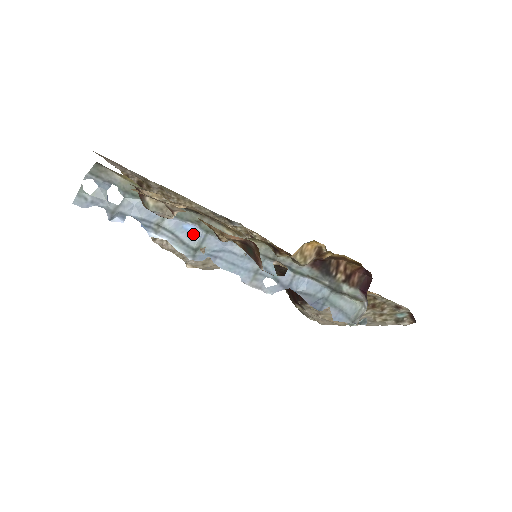
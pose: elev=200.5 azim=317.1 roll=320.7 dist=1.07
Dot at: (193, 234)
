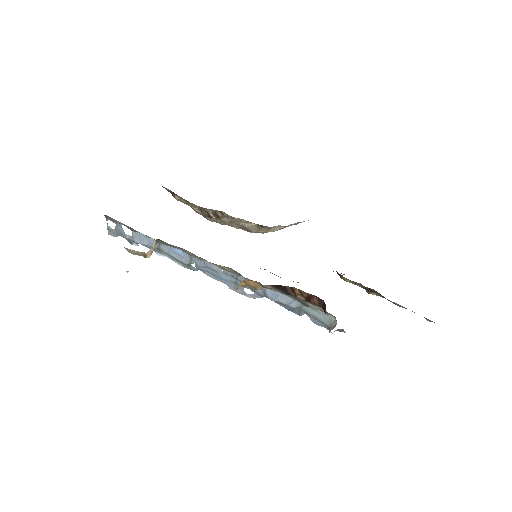
Dot at: (182, 255)
